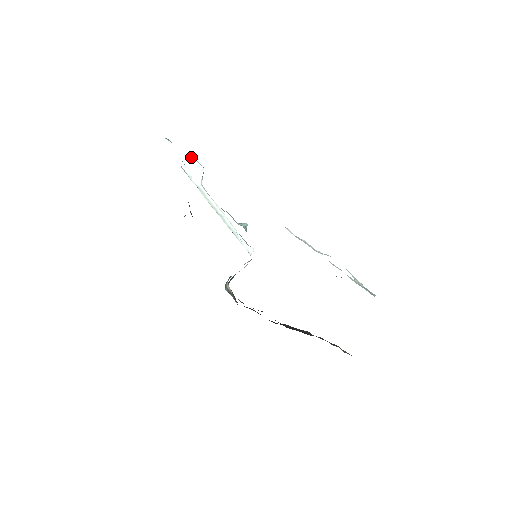
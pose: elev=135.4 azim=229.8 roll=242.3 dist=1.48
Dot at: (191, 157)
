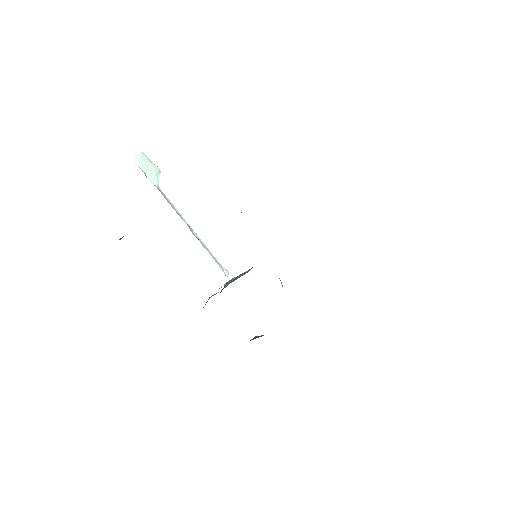
Dot at: (144, 154)
